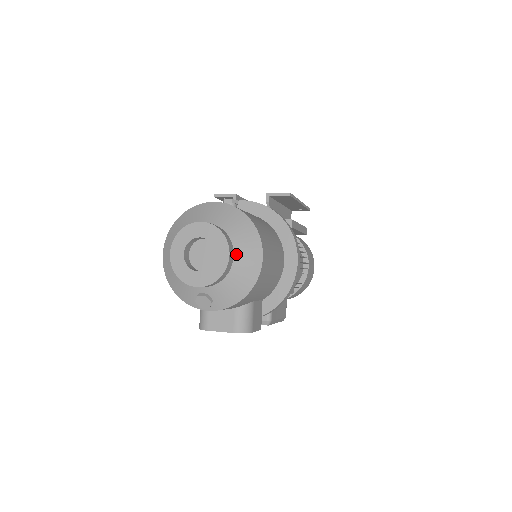
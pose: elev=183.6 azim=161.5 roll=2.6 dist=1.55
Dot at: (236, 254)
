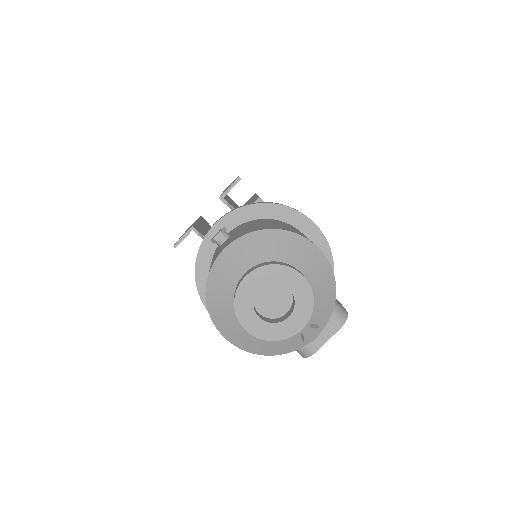
Dot at: (300, 269)
